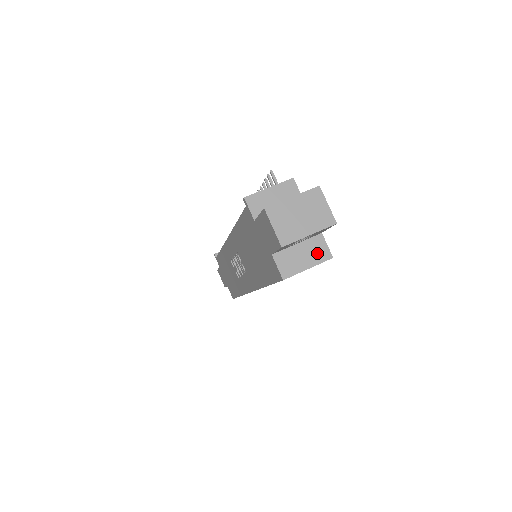
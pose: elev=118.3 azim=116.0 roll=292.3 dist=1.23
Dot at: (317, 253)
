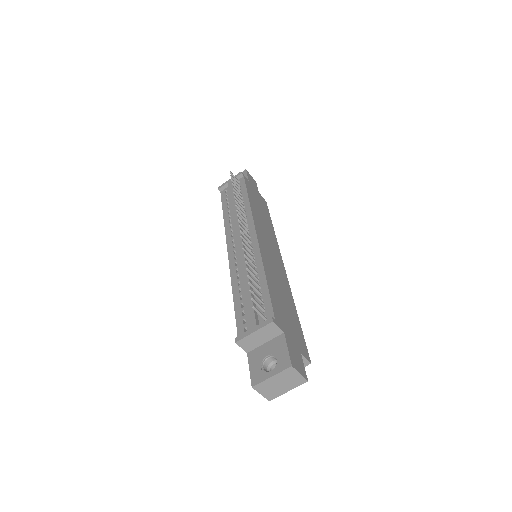
Dot at: occluded
